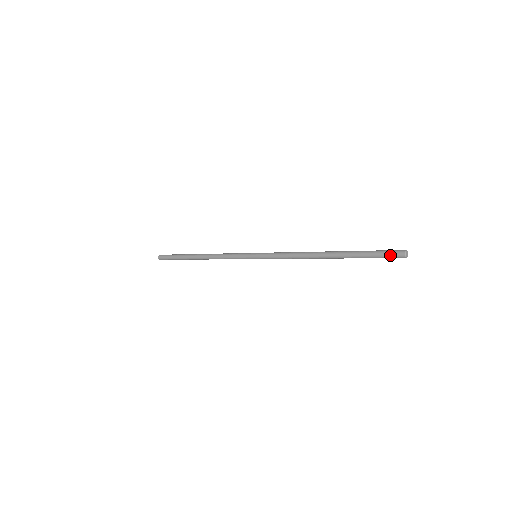
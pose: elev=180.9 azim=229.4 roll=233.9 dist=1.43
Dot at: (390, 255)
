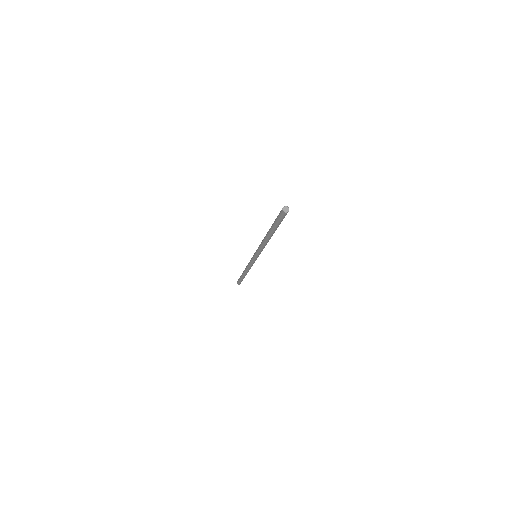
Dot at: (280, 212)
